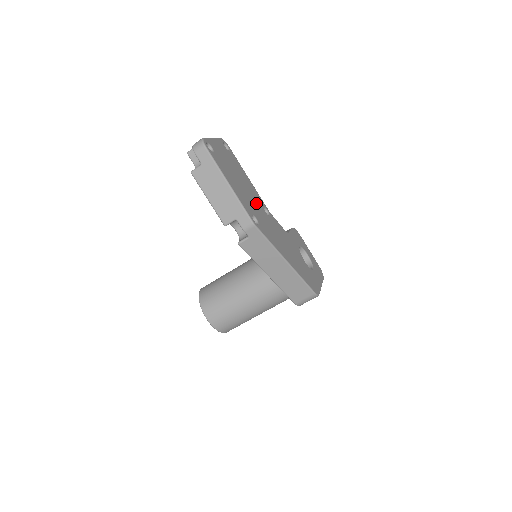
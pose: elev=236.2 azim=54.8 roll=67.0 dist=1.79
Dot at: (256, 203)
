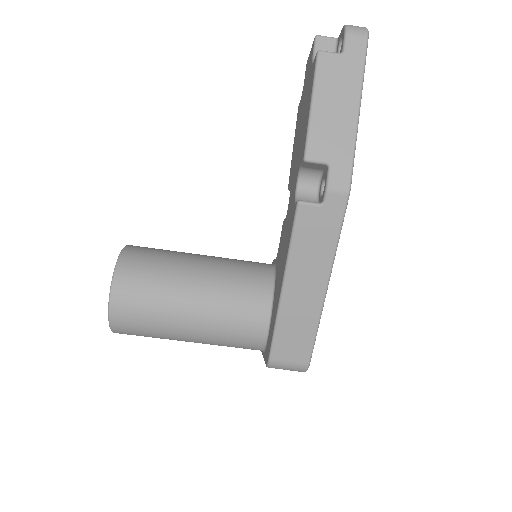
Dot at: occluded
